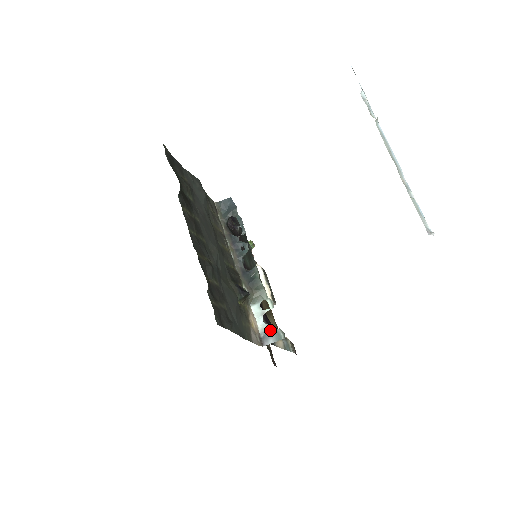
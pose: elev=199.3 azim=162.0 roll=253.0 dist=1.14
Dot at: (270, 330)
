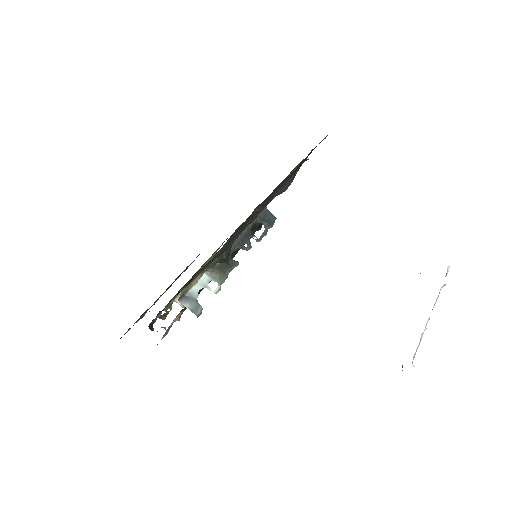
Dot at: (196, 300)
